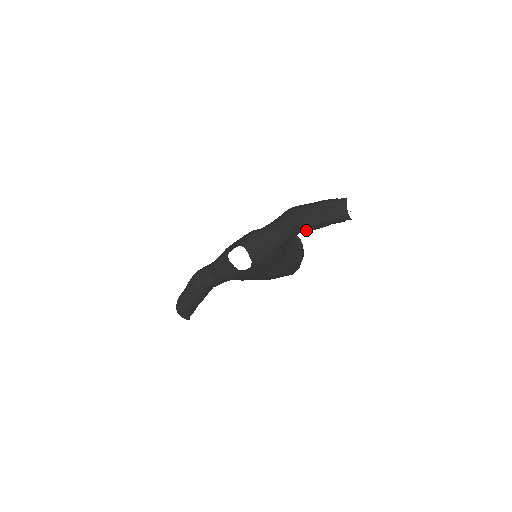
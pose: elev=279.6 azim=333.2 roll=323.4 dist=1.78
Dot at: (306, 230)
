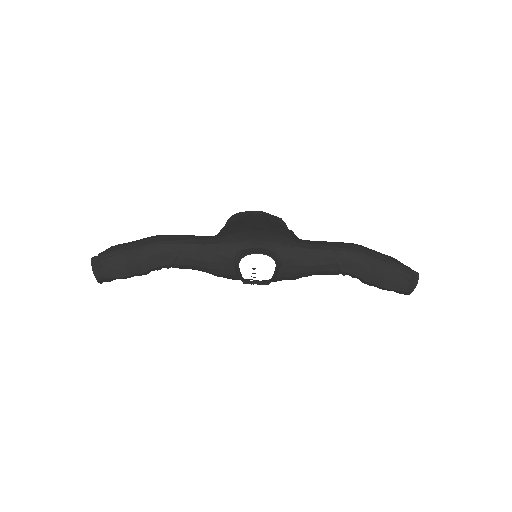
Dot at: occluded
